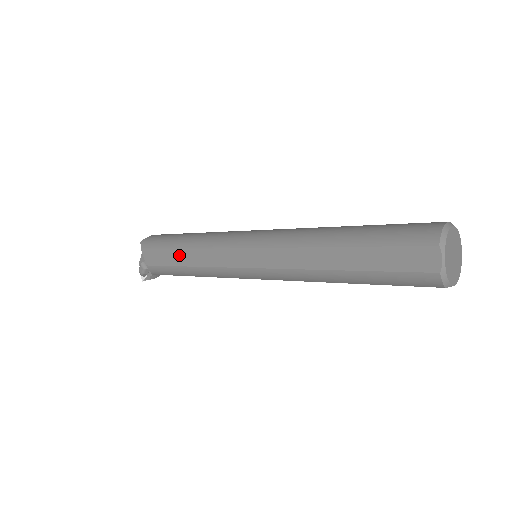
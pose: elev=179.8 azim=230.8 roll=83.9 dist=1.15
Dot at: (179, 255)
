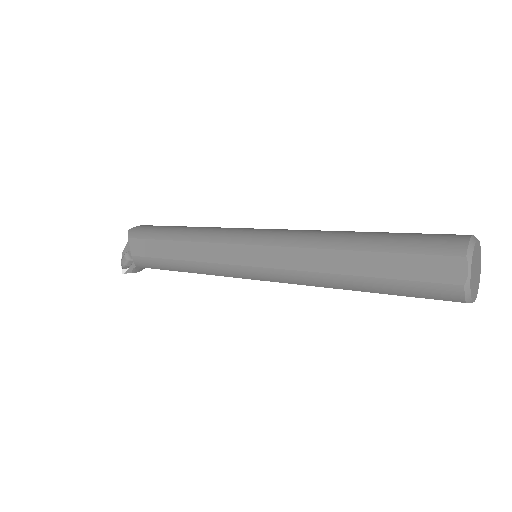
Dot at: (171, 247)
